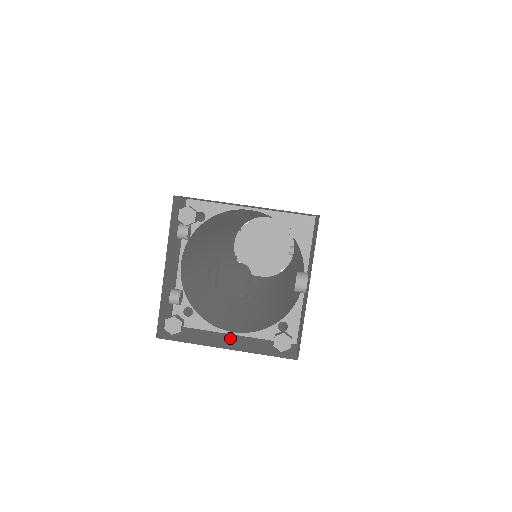
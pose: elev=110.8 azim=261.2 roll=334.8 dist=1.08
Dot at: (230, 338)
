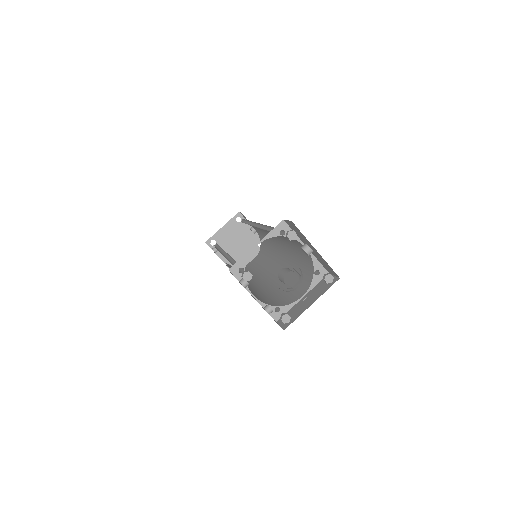
Dot at: (305, 300)
